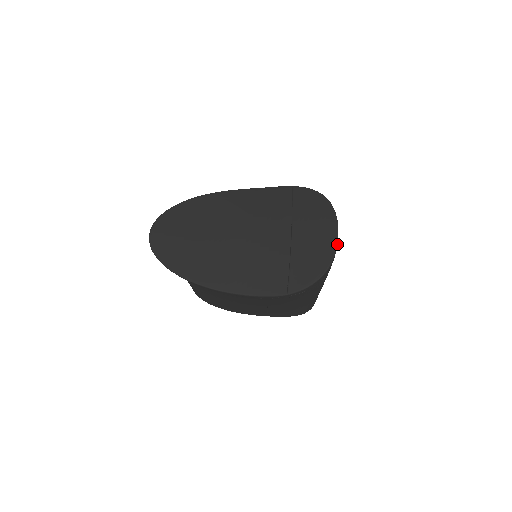
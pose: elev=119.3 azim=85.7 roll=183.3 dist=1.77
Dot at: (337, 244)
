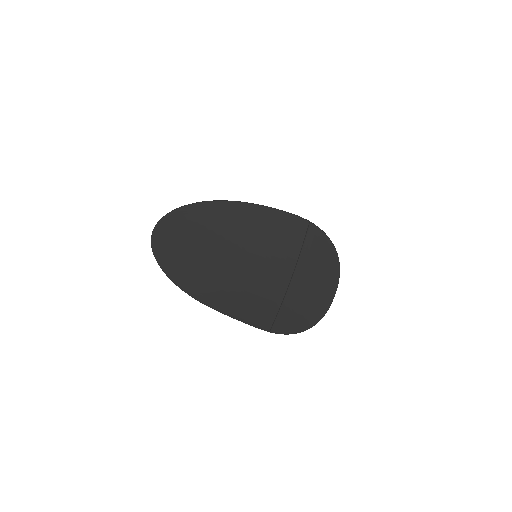
Dot at: (328, 309)
